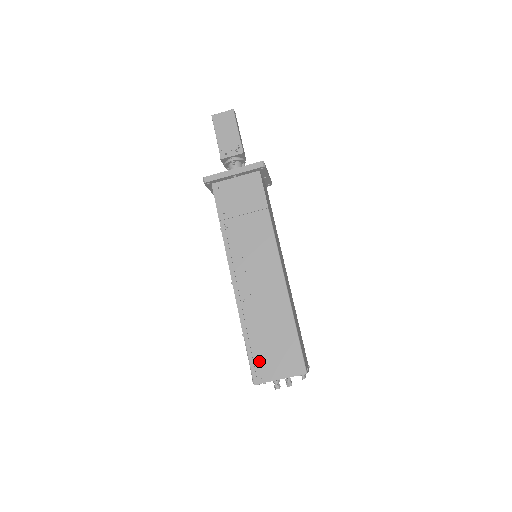
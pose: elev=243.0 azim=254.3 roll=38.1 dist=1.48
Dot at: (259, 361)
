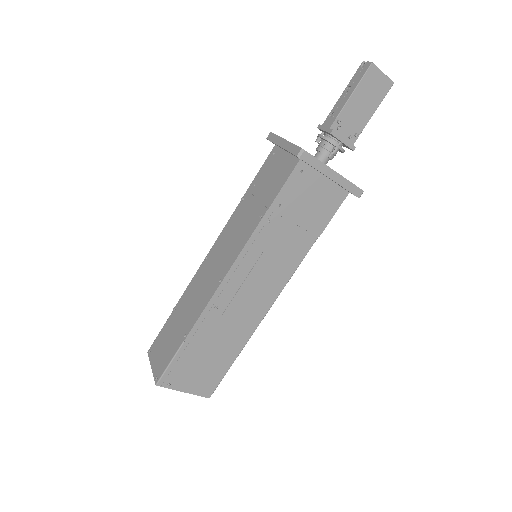
Dot at: (180, 368)
